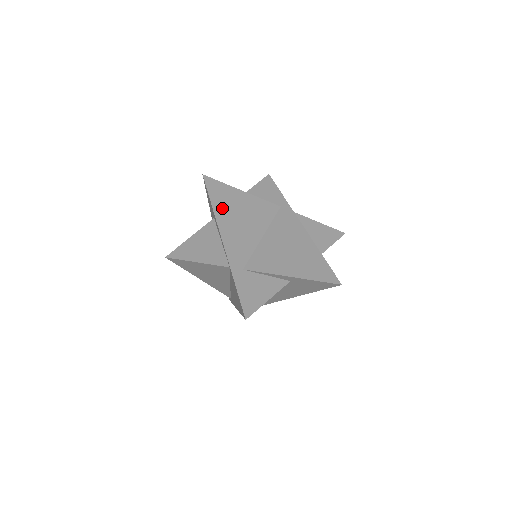
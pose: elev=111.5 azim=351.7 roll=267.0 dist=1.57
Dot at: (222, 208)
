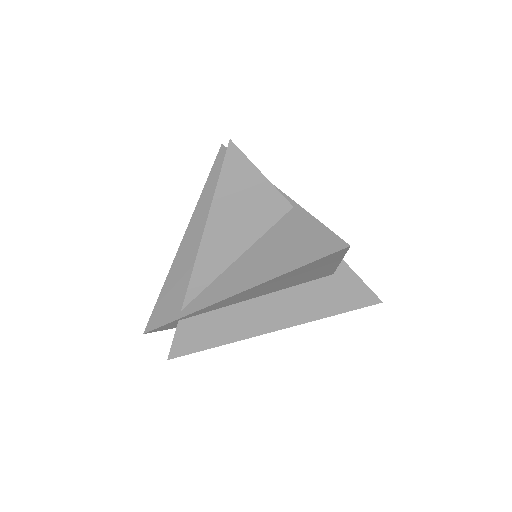
Dot at: occluded
